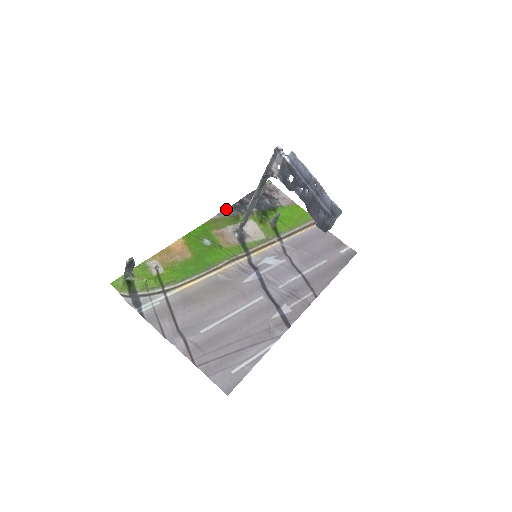
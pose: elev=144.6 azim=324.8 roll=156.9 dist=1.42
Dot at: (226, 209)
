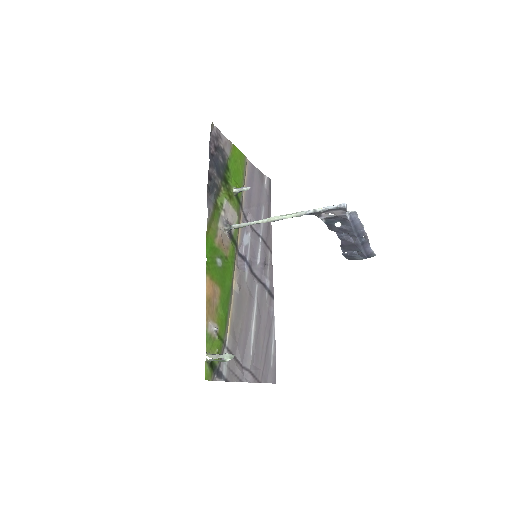
Dot at: (207, 200)
